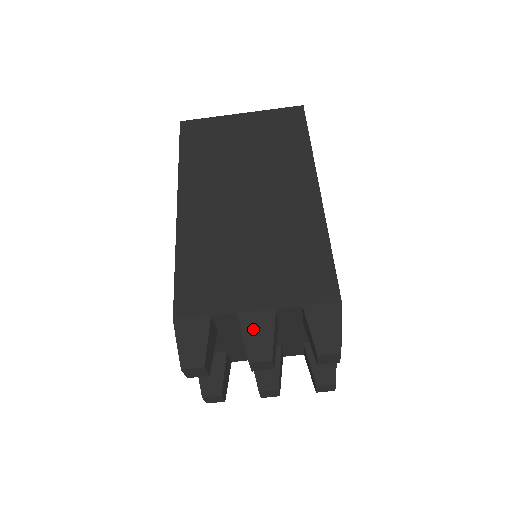
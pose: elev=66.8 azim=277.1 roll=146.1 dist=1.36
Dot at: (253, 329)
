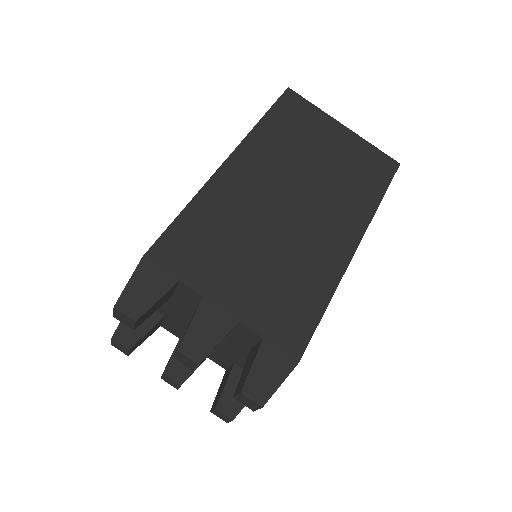
Dot at: (205, 323)
